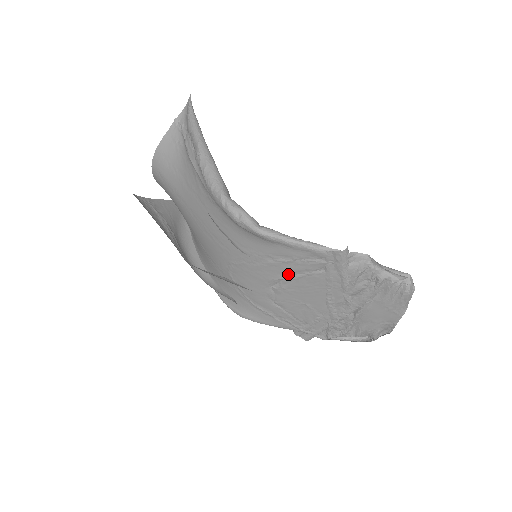
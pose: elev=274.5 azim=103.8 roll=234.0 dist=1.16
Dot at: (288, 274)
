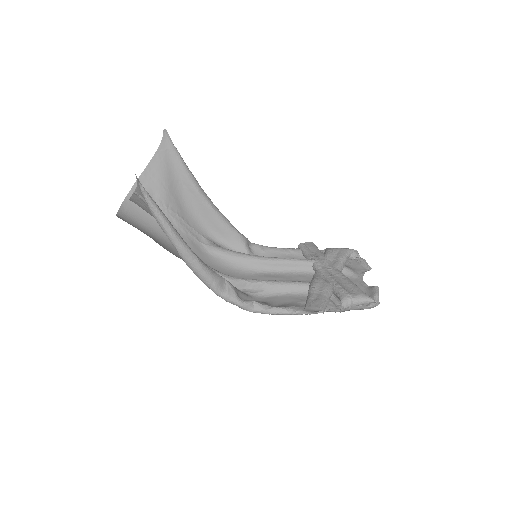
Dot at: (283, 291)
